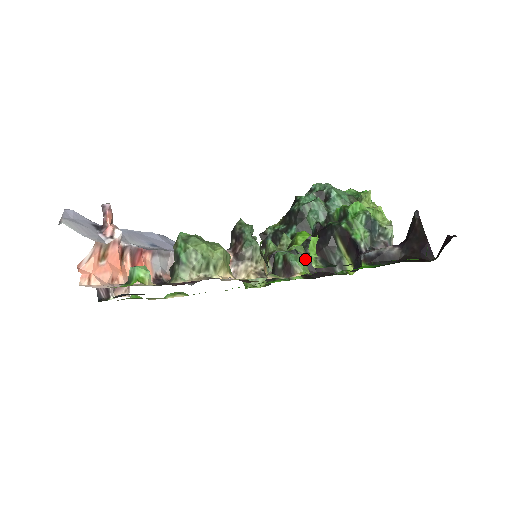
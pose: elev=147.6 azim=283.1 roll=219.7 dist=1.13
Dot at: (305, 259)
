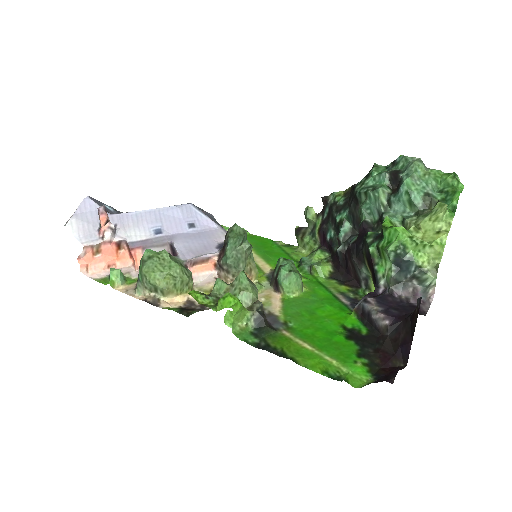
Dot at: (339, 255)
